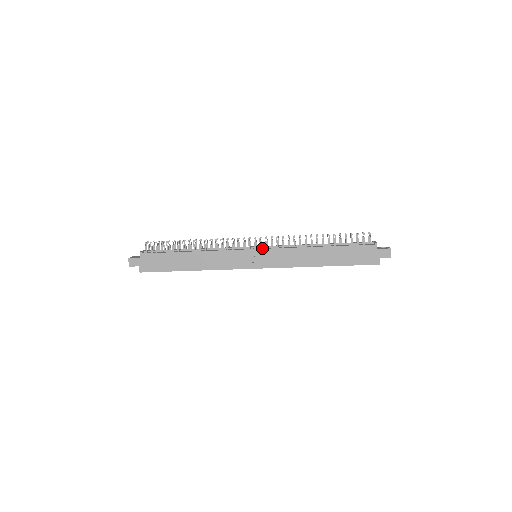
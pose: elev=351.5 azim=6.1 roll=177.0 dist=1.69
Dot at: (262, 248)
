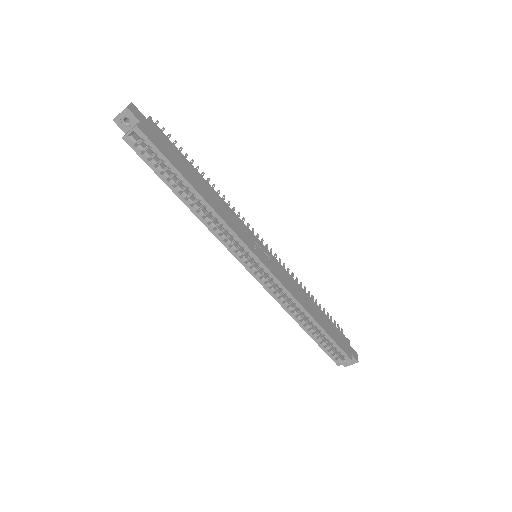
Dot at: occluded
